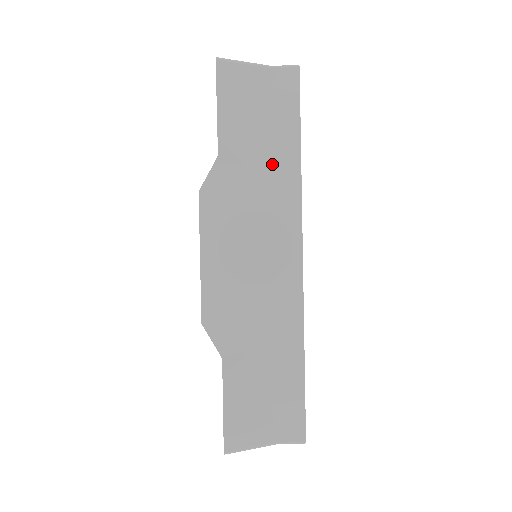
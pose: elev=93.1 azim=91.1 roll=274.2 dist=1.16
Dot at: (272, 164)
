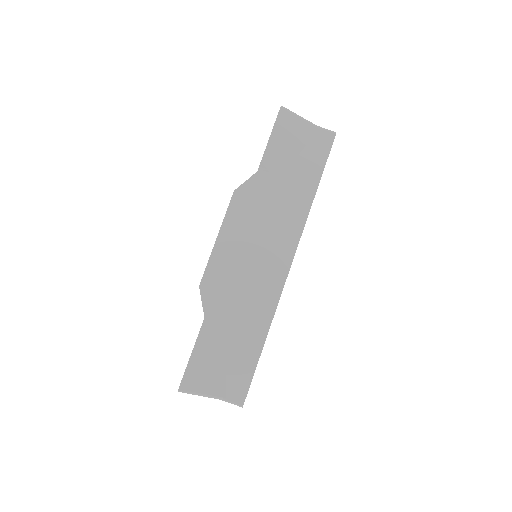
Dot at: (293, 191)
